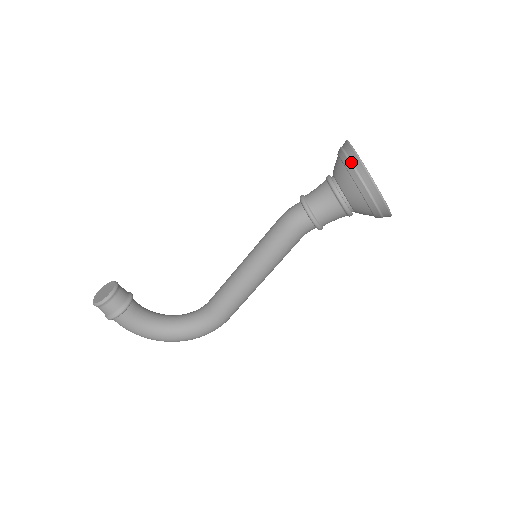
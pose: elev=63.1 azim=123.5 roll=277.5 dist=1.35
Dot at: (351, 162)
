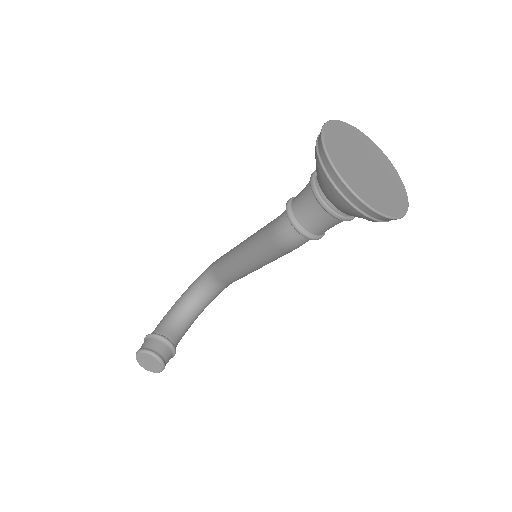
Dot at: (372, 218)
